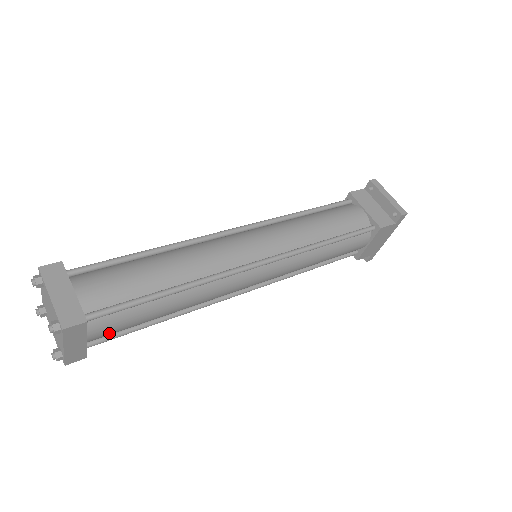
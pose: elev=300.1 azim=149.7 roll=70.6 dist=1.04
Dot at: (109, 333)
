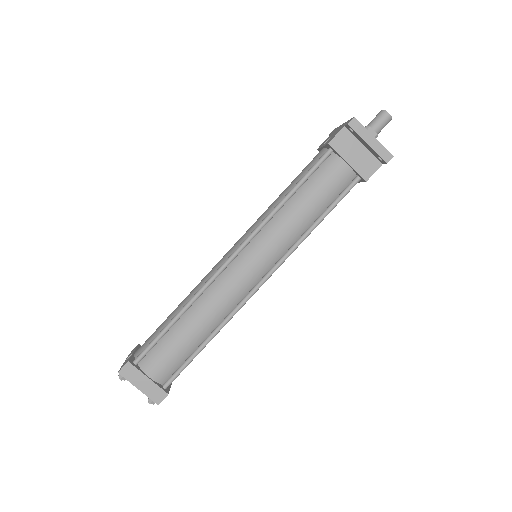
Dot at: occluded
